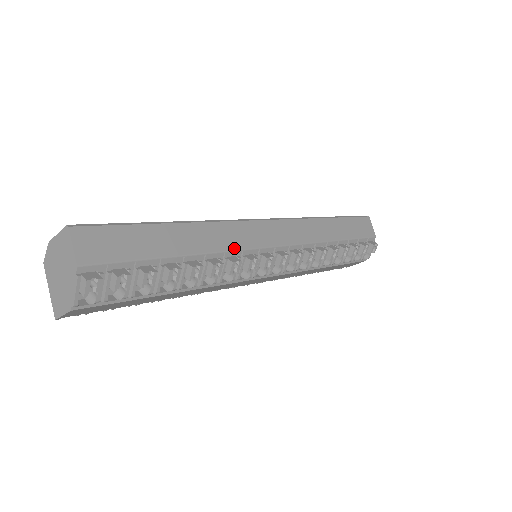
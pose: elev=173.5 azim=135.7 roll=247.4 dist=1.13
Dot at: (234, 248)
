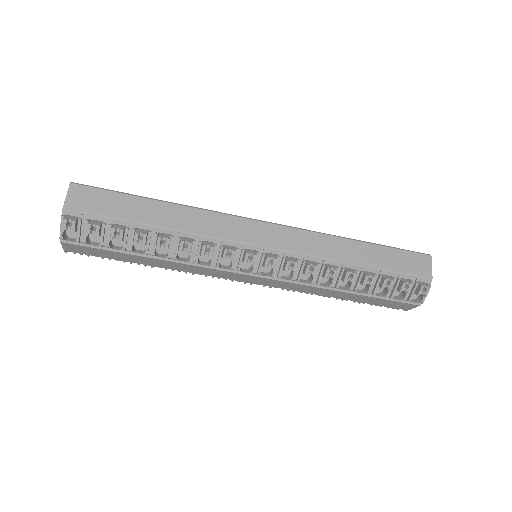
Dot at: (212, 235)
